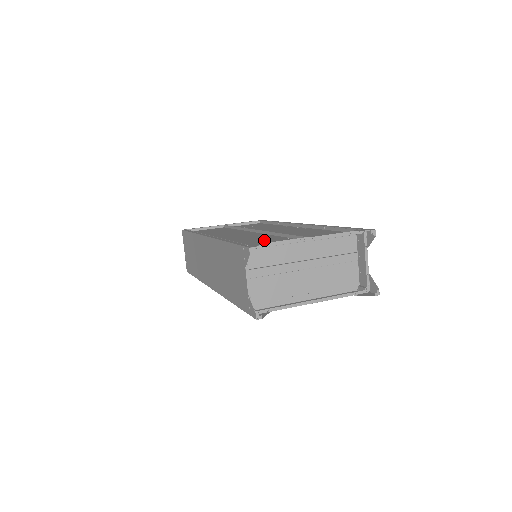
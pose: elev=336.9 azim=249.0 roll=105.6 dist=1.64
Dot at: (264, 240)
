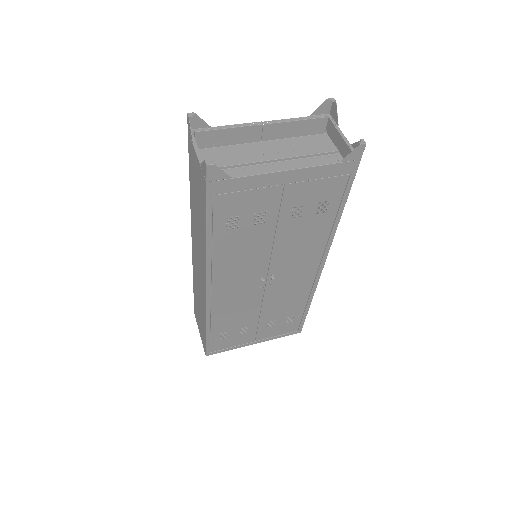
Dot at: occluded
